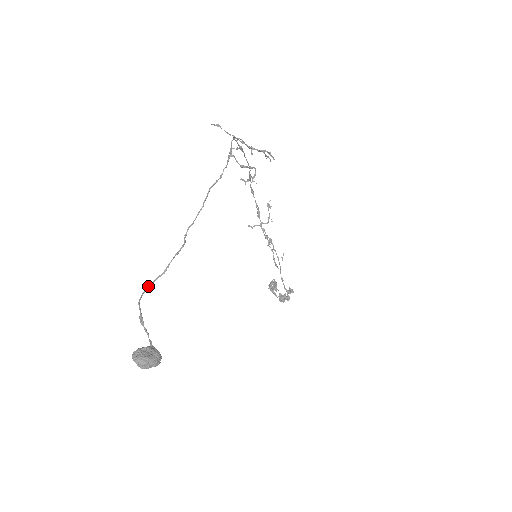
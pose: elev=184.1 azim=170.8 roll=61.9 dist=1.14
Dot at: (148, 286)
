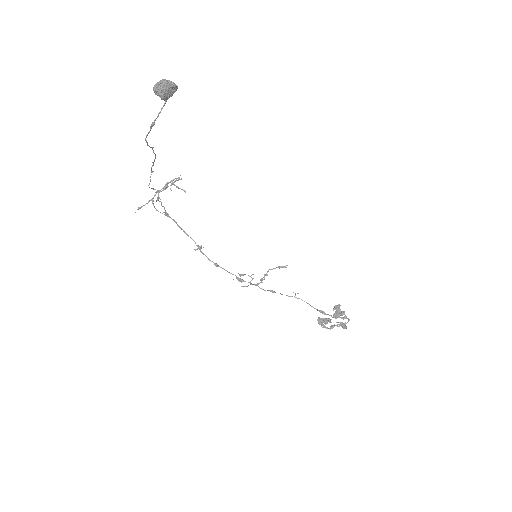
Dot at: (147, 145)
